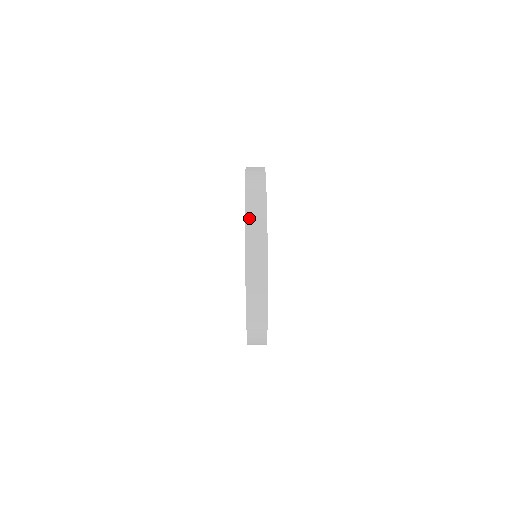
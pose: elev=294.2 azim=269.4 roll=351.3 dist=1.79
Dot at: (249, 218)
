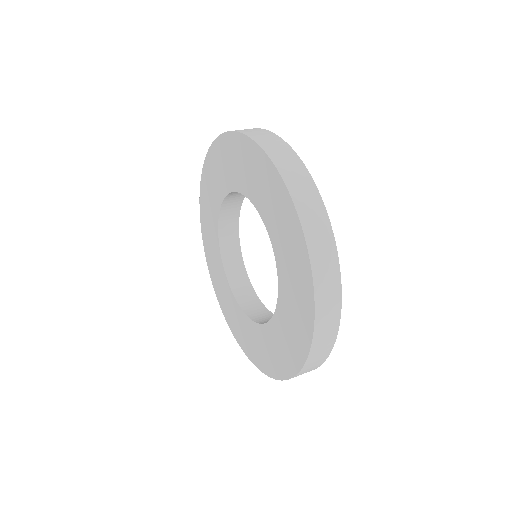
Dot at: (252, 135)
